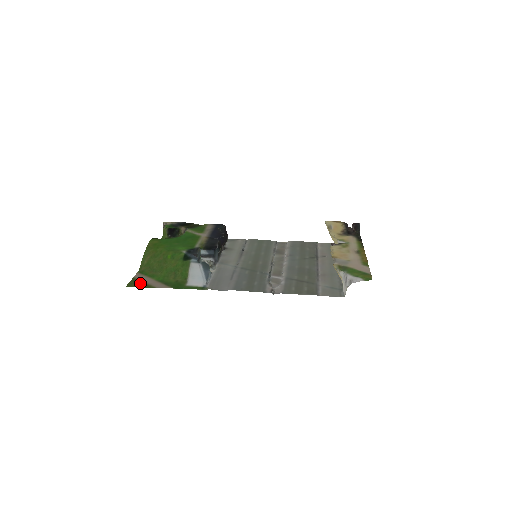
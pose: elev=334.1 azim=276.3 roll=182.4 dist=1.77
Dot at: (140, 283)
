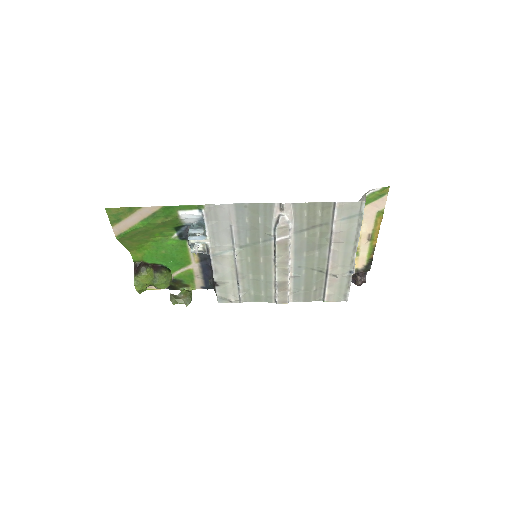
Dot at: (122, 215)
